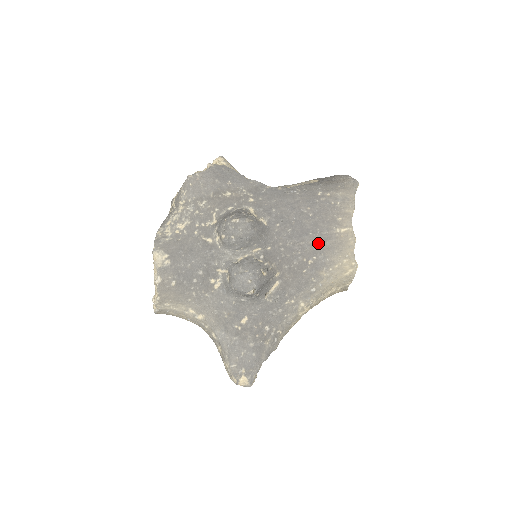
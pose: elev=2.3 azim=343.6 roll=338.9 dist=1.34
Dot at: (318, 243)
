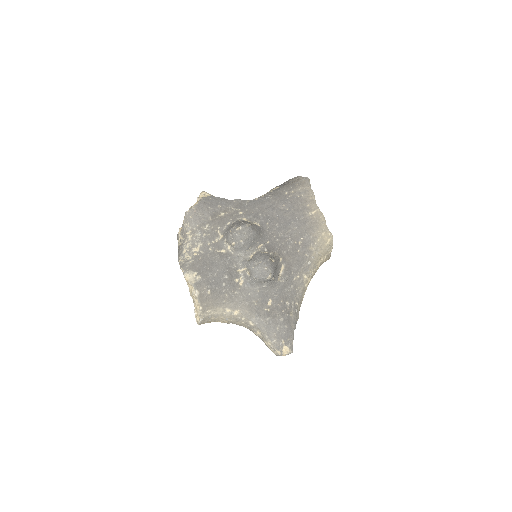
Dot at: (300, 227)
